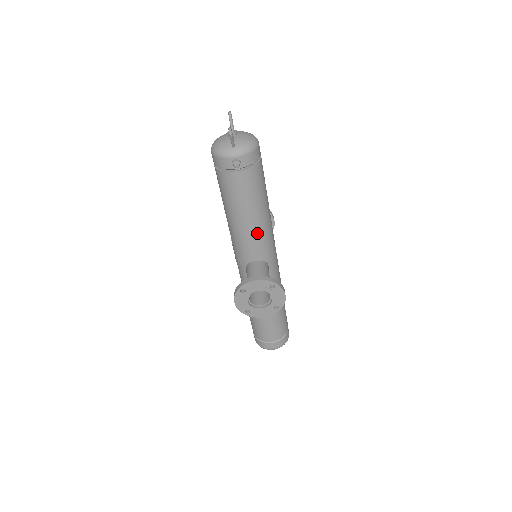
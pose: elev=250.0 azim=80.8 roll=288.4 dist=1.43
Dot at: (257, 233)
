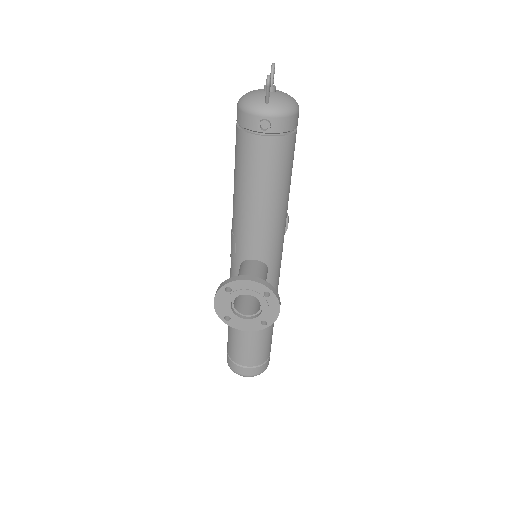
Dot at: (266, 225)
